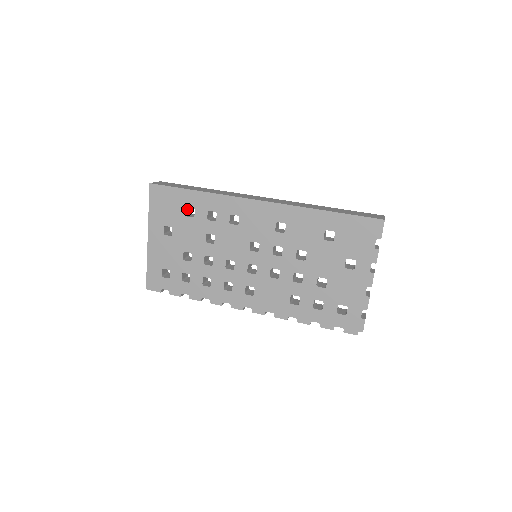
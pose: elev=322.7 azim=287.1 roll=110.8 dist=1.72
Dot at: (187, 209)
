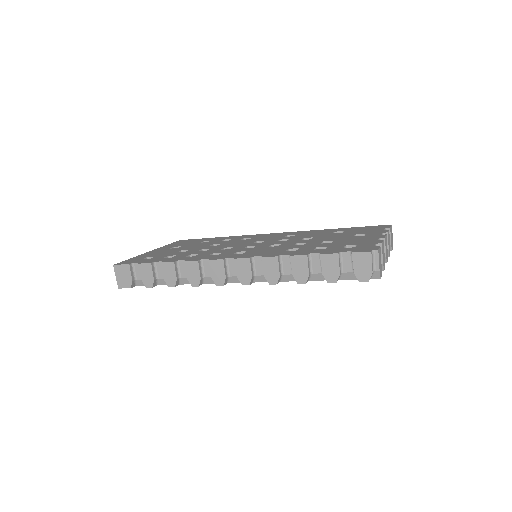
Dot at: occluded
